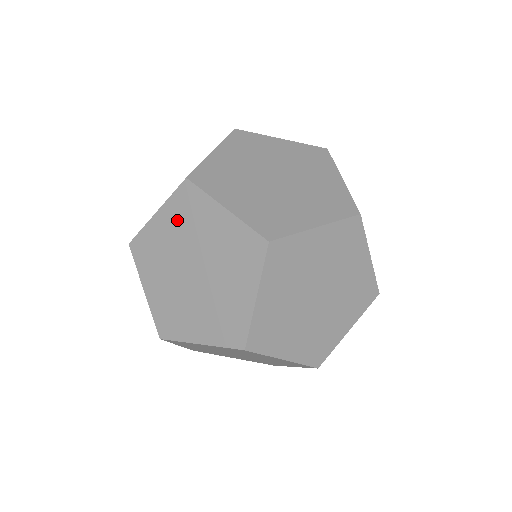
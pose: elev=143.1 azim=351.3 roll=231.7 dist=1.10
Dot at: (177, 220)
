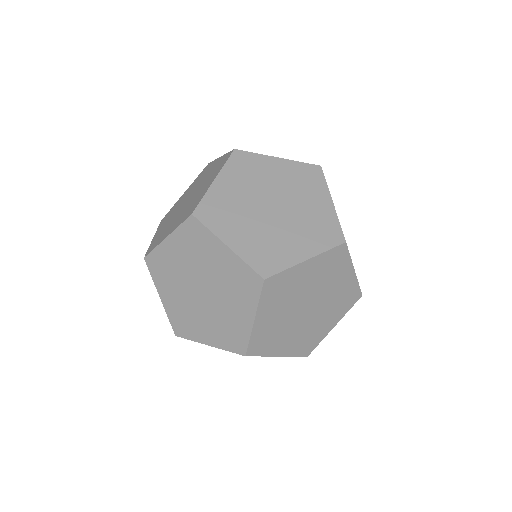
Dot at: (239, 178)
